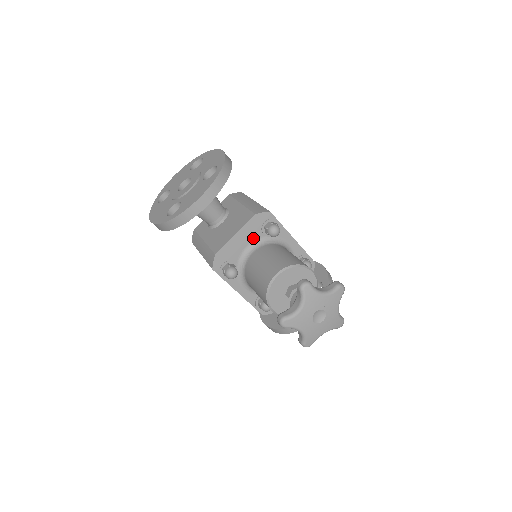
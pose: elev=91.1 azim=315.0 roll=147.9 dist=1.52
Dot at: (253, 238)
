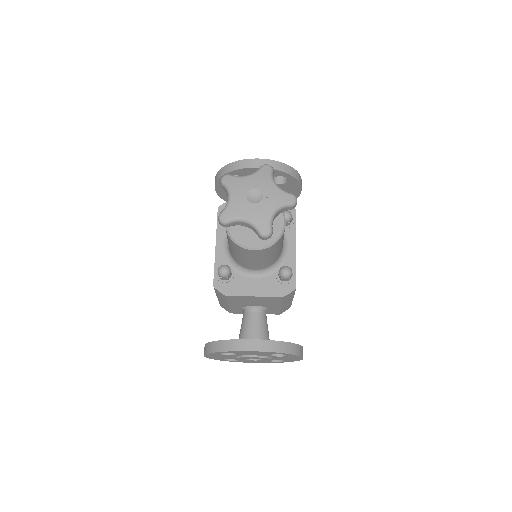
Dot at: occluded
